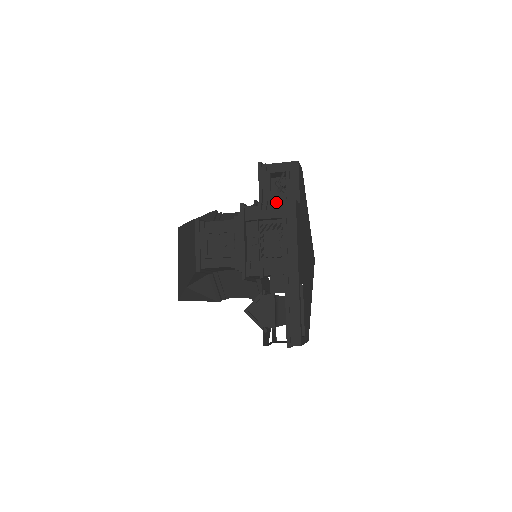
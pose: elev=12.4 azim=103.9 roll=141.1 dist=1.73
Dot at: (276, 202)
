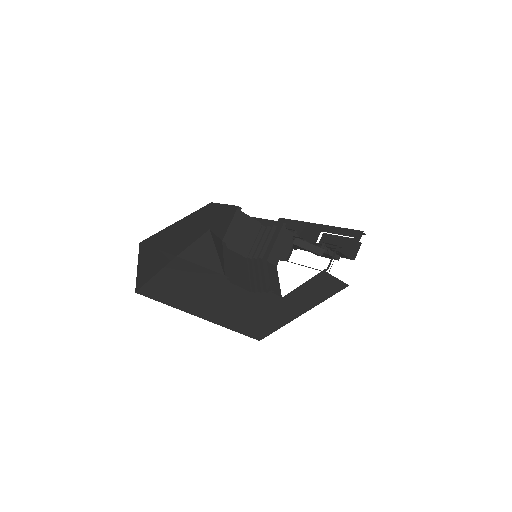
Dot at: occluded
